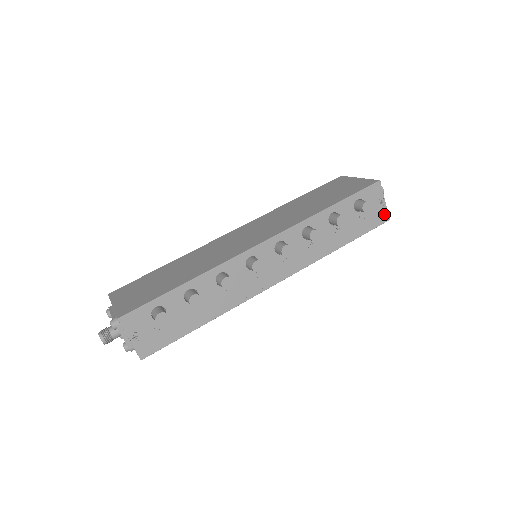
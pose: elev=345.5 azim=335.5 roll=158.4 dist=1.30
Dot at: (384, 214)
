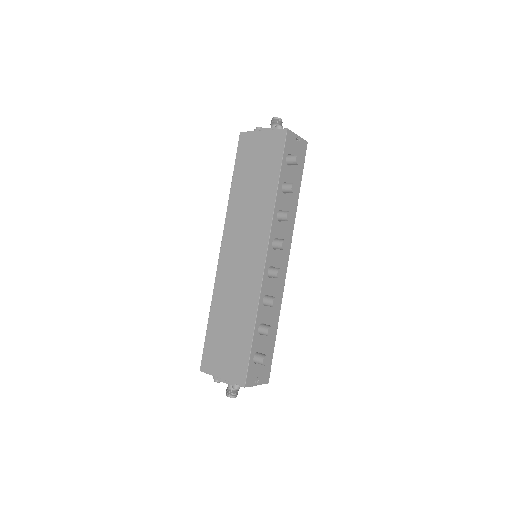
Dot at: (303, 144)
